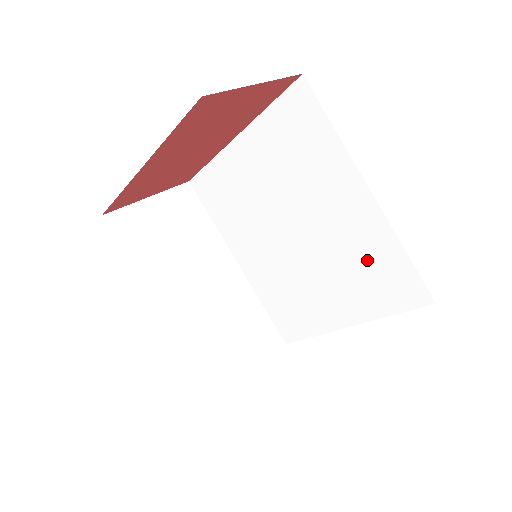
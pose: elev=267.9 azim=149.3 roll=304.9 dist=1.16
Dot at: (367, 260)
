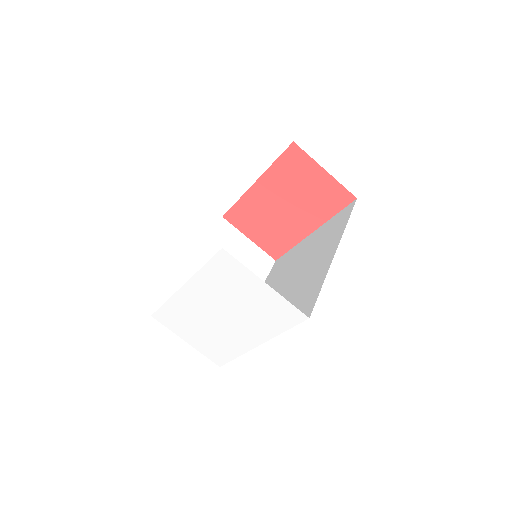
Dot at: (304, 294)
